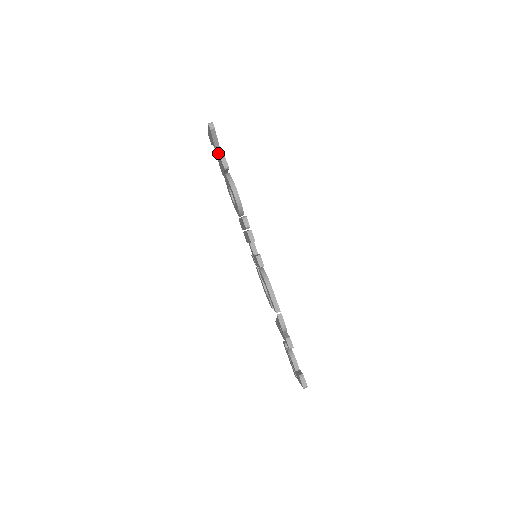
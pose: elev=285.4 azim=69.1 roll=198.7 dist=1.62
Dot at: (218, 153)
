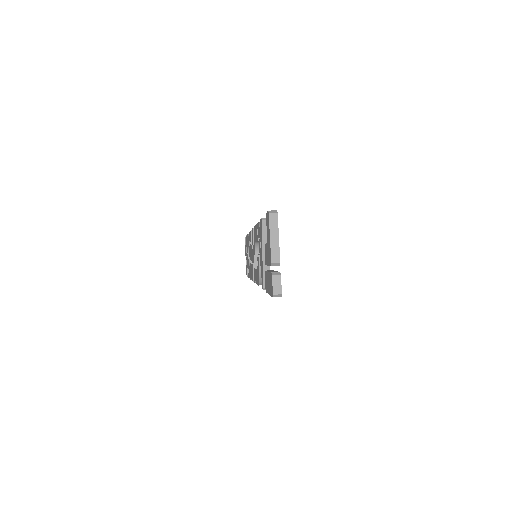
Dot at: occluded
